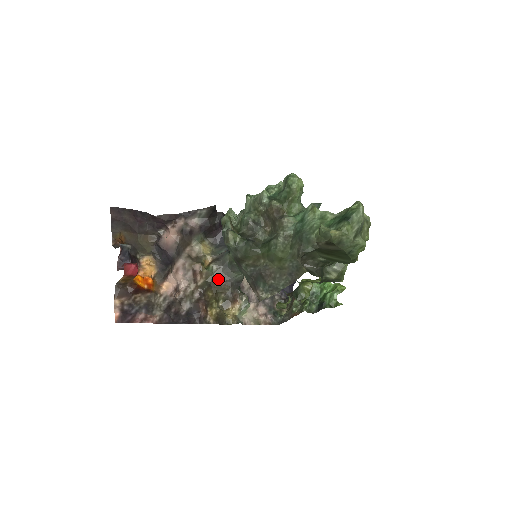
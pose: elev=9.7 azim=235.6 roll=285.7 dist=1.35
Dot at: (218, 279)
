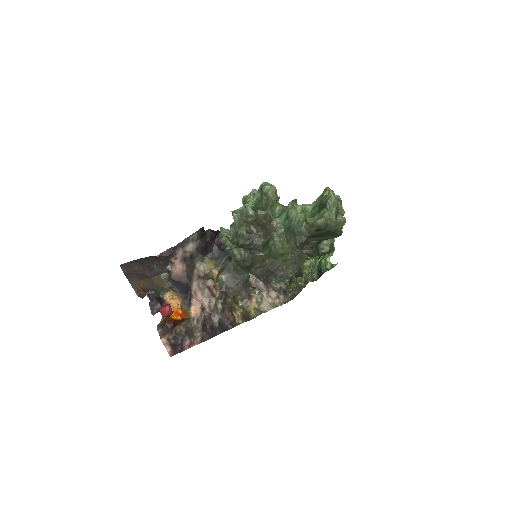
Dot at: (230, 285)
